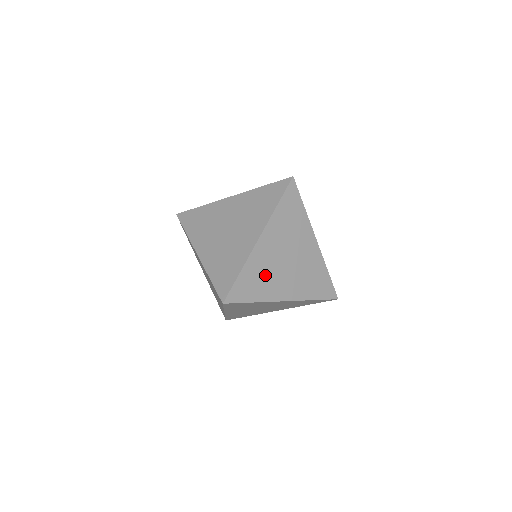
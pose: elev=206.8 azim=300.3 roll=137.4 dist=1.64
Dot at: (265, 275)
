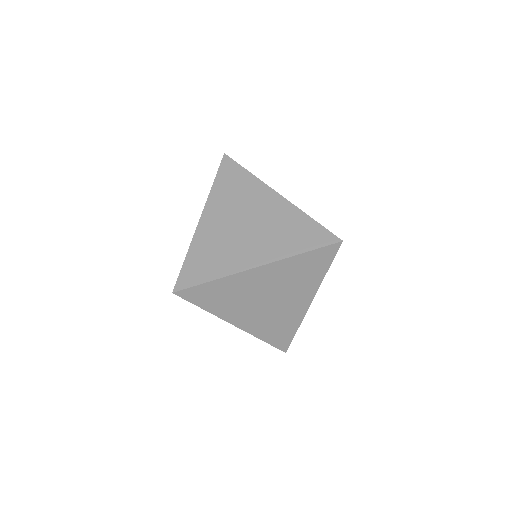
Dot at: (219, 250)
